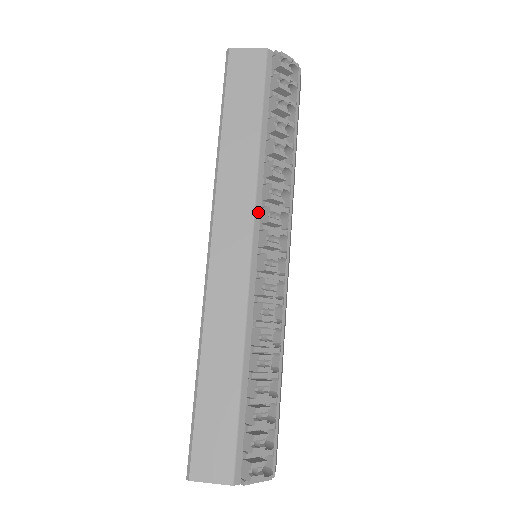
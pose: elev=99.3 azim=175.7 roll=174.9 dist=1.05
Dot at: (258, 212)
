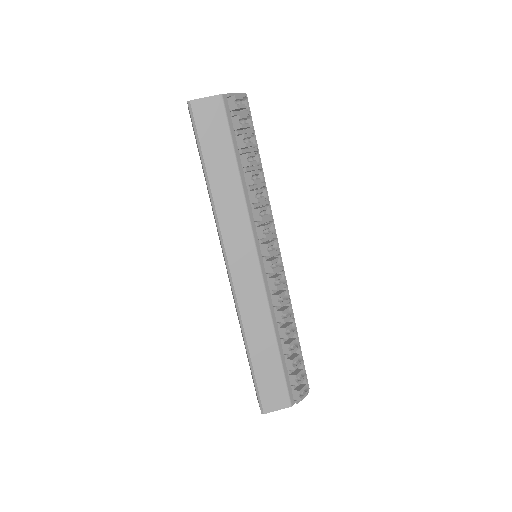
Dot at: (255, 232)
